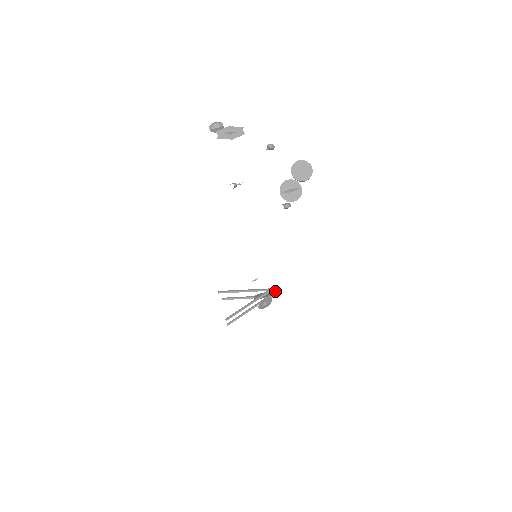
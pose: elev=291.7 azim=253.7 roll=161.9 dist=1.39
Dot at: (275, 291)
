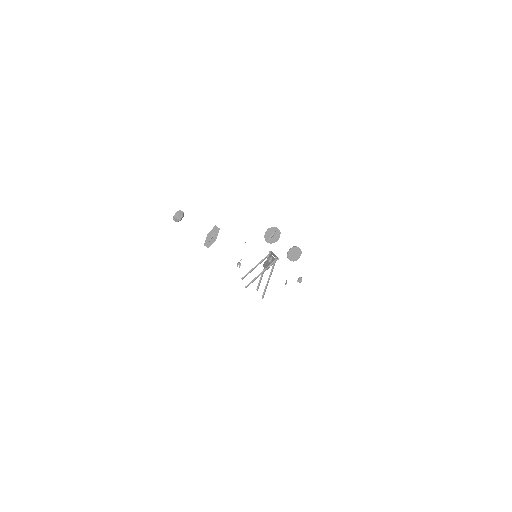
Dot at: occluded
